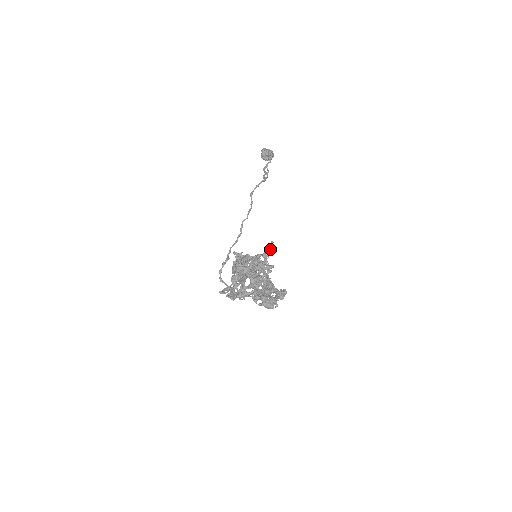
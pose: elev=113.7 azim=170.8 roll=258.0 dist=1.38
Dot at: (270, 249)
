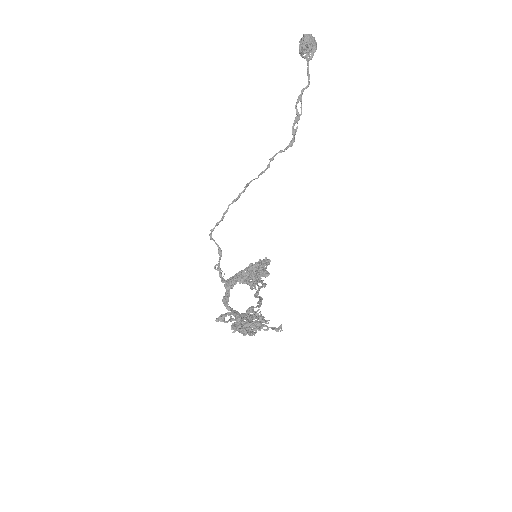
Dot at: occluded
